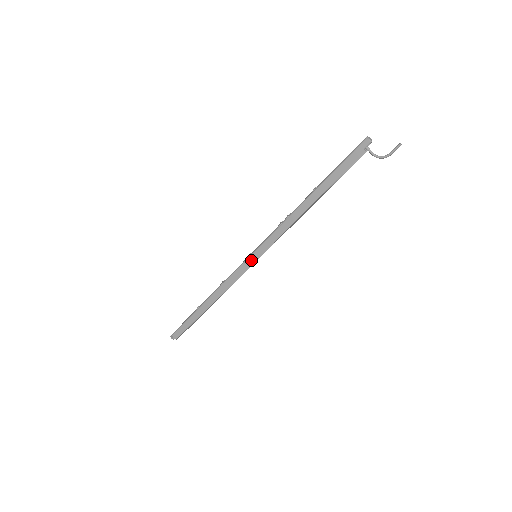
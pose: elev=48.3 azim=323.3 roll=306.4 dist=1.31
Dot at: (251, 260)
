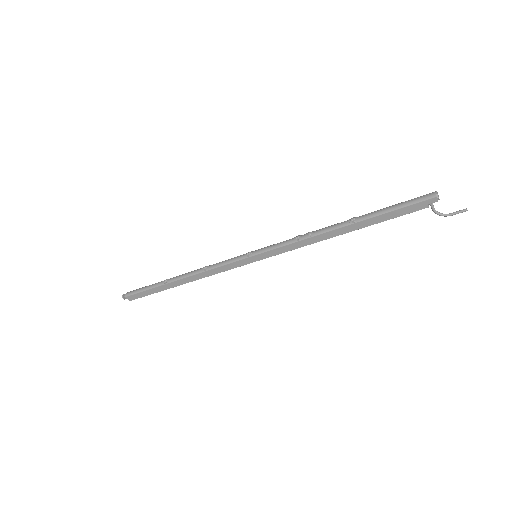
Dot at: (250, 260)
